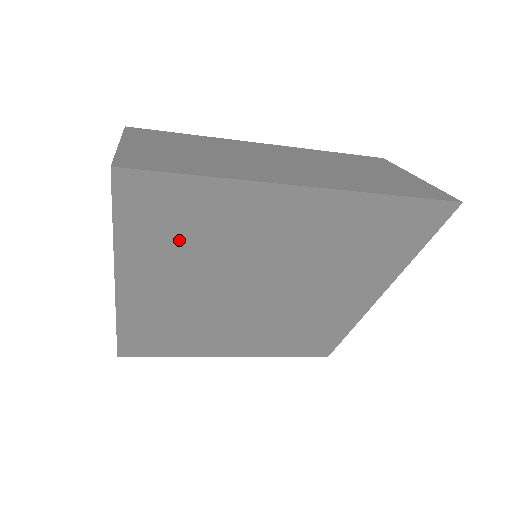
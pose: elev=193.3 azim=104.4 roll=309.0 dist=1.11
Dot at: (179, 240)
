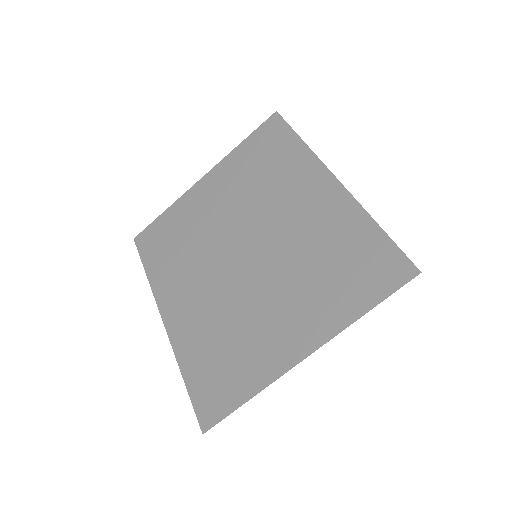
Dot at: (174, 251)
